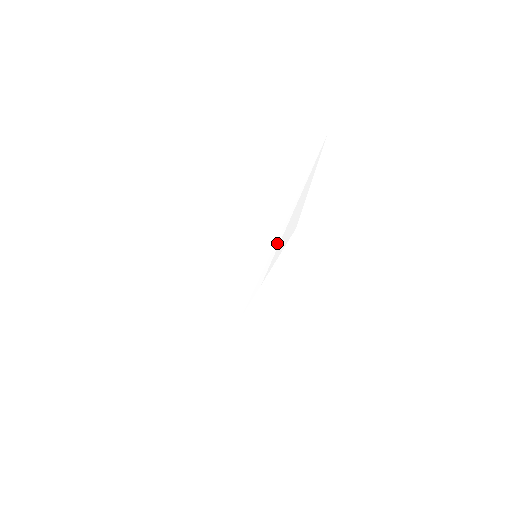
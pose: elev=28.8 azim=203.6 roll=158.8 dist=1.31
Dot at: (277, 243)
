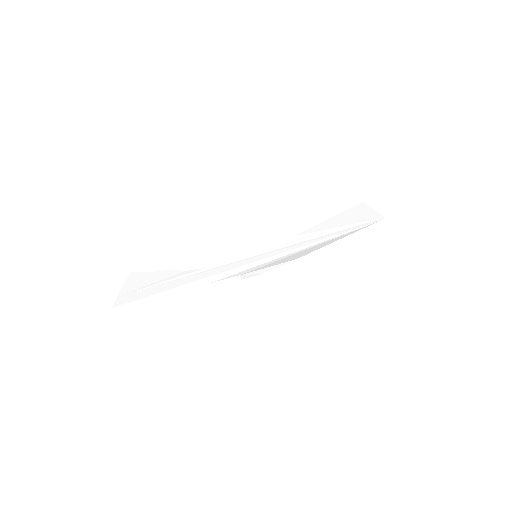
Dot at: (277, 259)
